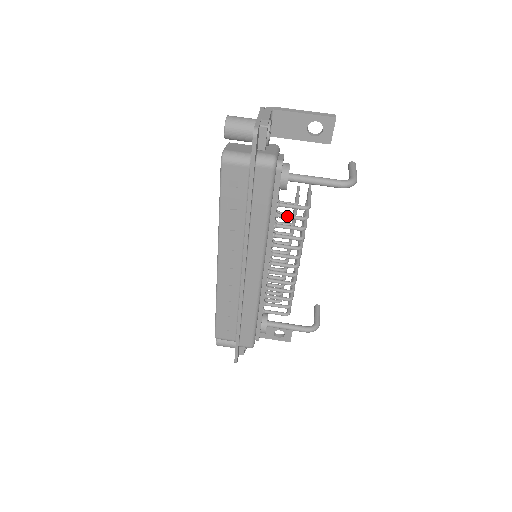
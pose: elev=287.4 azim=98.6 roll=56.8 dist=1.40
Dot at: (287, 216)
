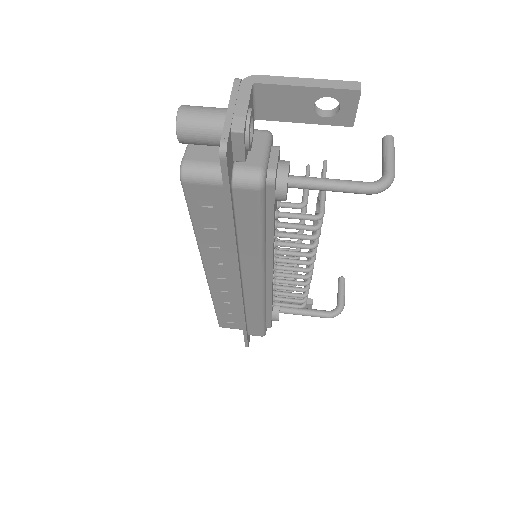
Dot at: (291, 226)
